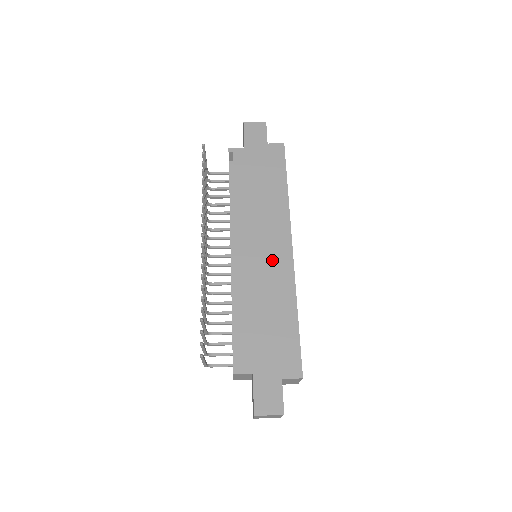
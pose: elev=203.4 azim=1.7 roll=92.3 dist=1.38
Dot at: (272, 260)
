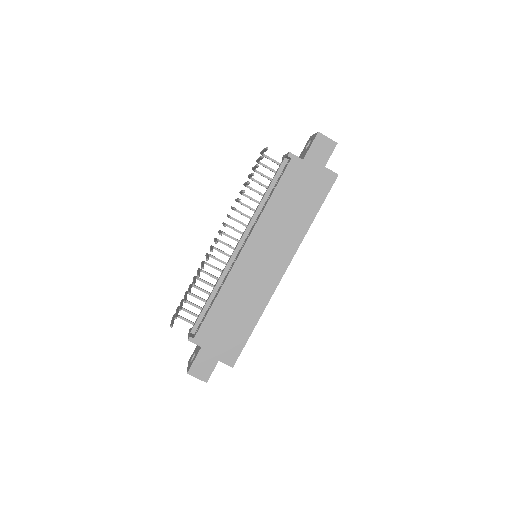
Dot at: (264, 274)
